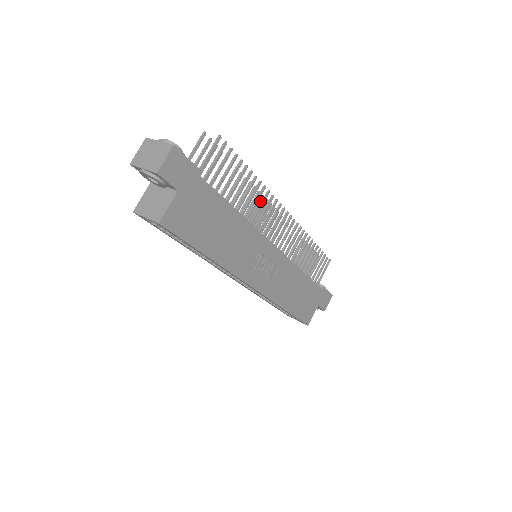
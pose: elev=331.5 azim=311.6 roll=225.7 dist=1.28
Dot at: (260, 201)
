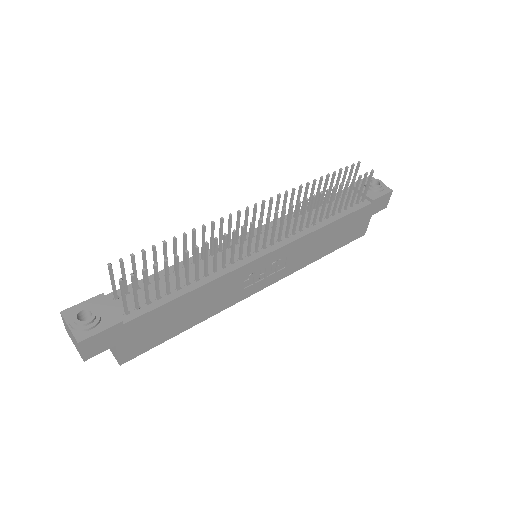
Dot at: (229, 221)
